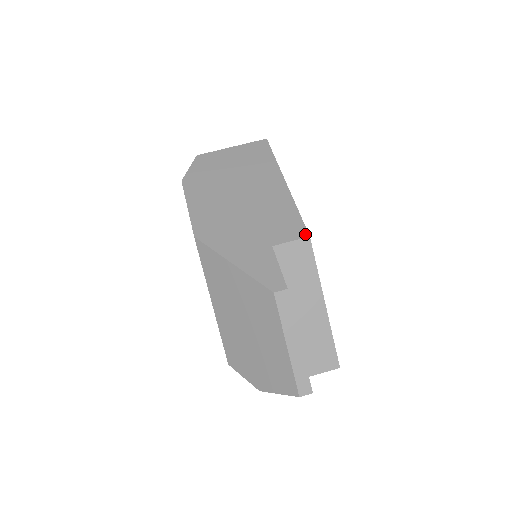
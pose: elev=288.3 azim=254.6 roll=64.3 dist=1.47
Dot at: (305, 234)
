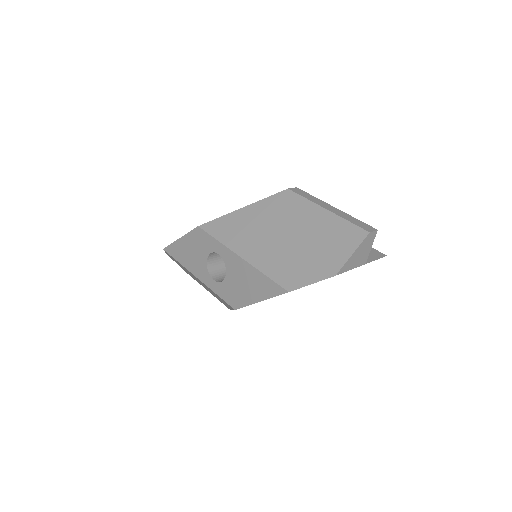
Dot at: occluded
